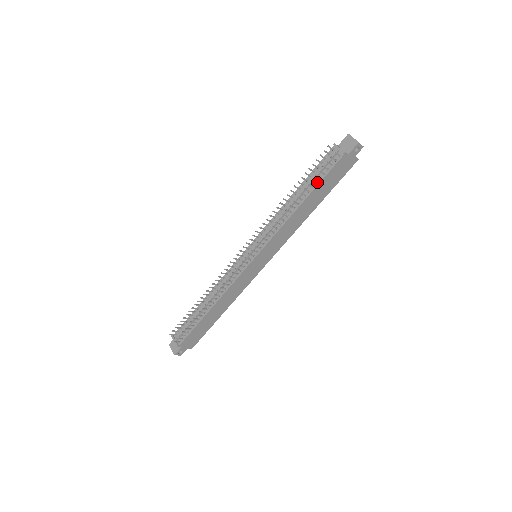
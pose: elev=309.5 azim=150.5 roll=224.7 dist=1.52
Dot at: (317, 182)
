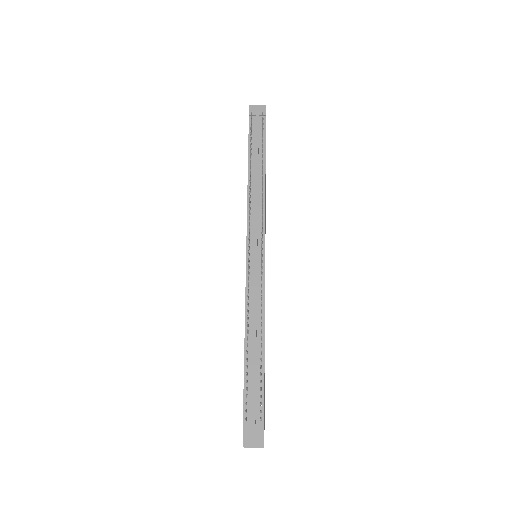
Dot at: (263, 148)
